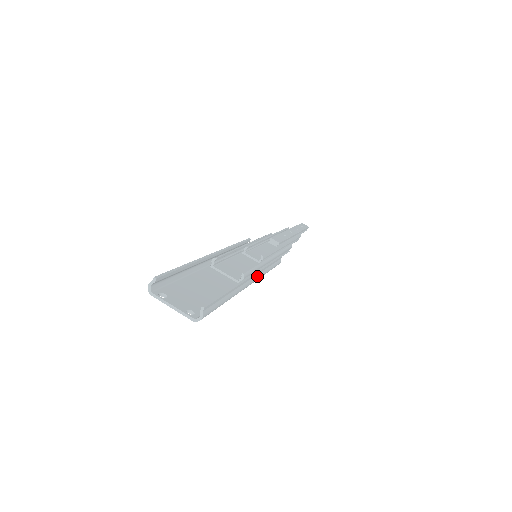
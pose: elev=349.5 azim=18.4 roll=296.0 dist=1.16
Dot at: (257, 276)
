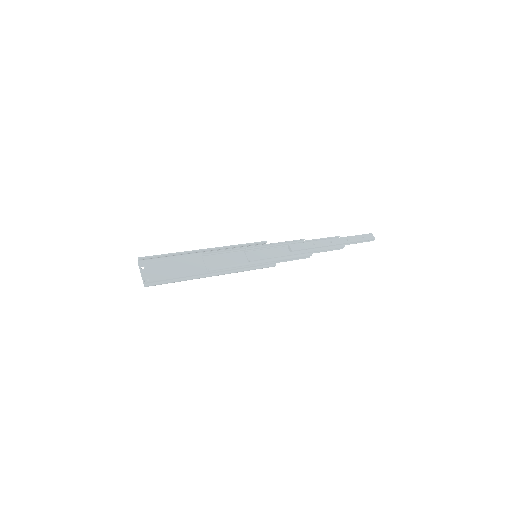
Dot at: (226, 272)
